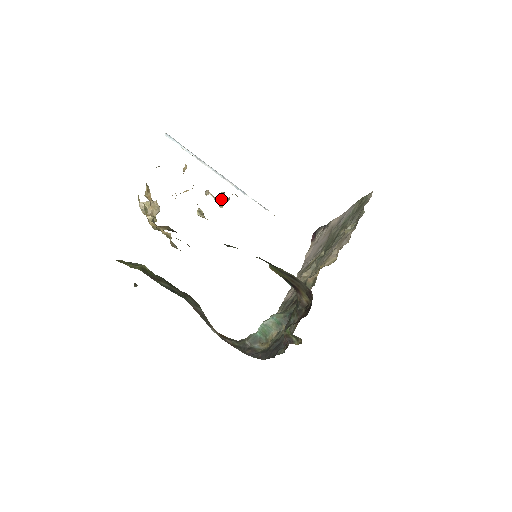
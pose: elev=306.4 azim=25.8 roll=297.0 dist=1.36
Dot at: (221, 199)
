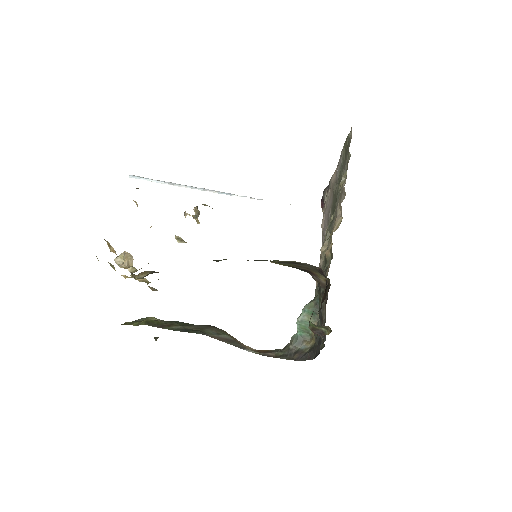
Dot at: occluded
